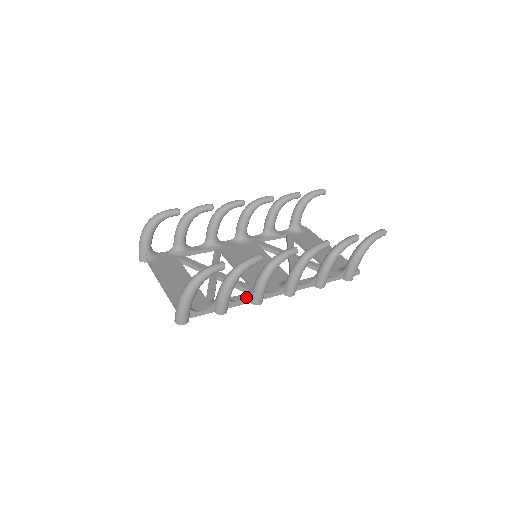
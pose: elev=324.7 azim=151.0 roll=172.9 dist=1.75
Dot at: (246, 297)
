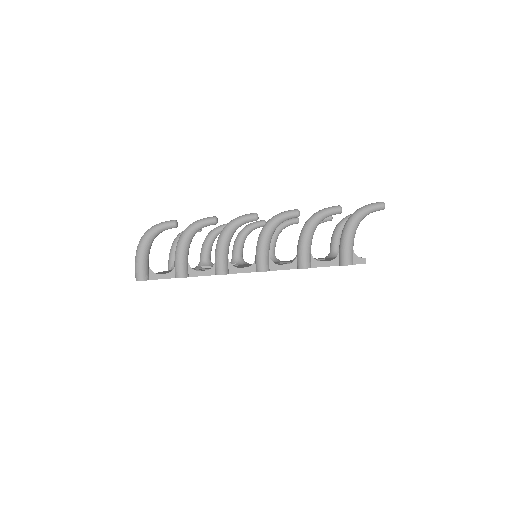
Dot at: (211, 268)
